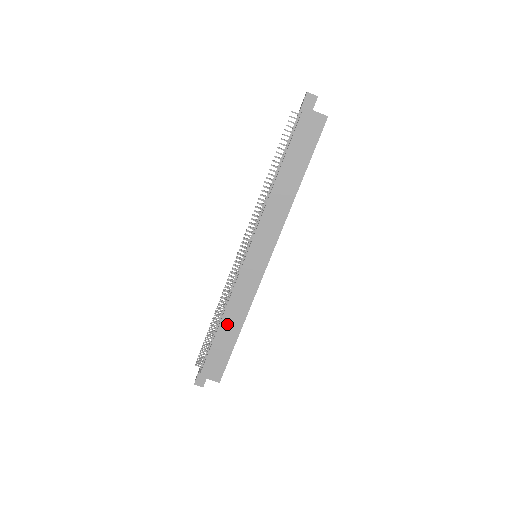
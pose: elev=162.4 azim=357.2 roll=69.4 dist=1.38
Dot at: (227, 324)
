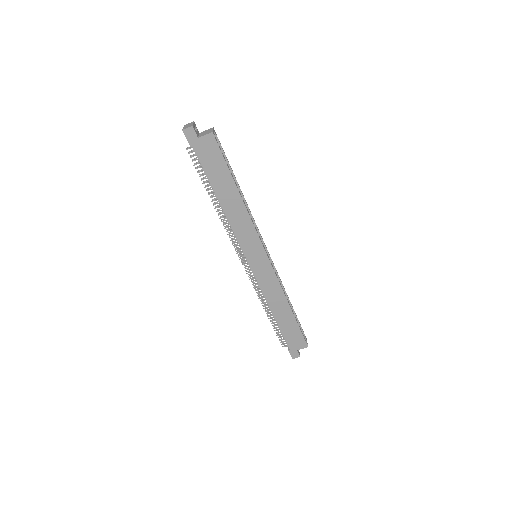
Dot at: (278, 311)
